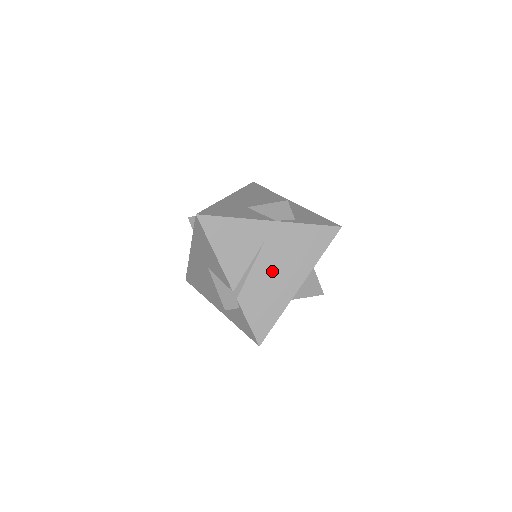
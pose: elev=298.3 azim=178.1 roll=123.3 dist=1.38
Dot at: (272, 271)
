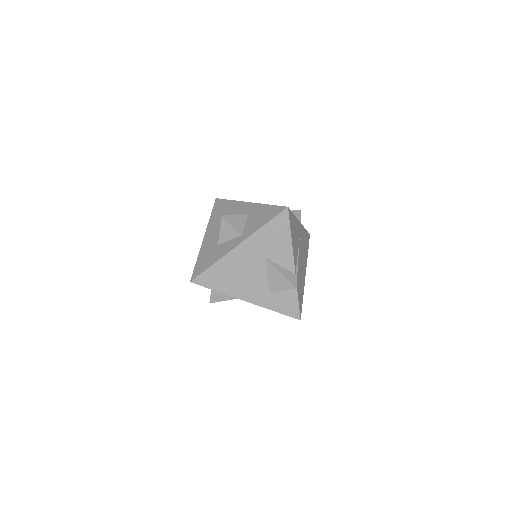
Dot at: (301, 260)
